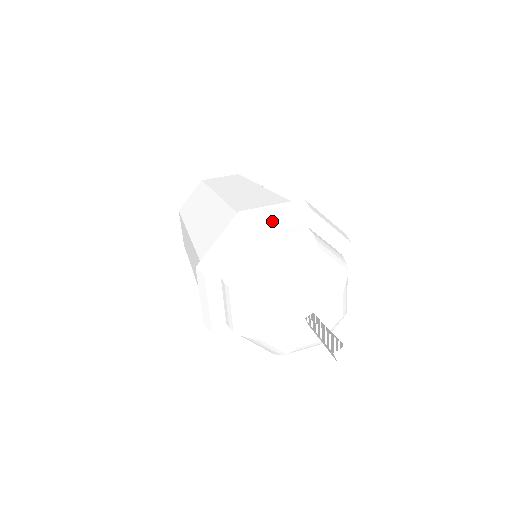
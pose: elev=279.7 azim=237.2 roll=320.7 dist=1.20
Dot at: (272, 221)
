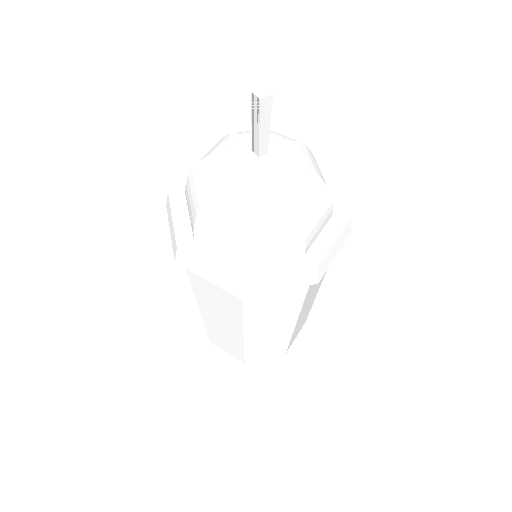
Dot at: occluded
